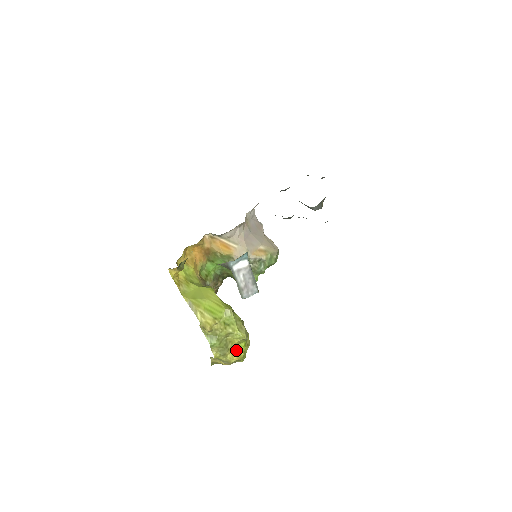
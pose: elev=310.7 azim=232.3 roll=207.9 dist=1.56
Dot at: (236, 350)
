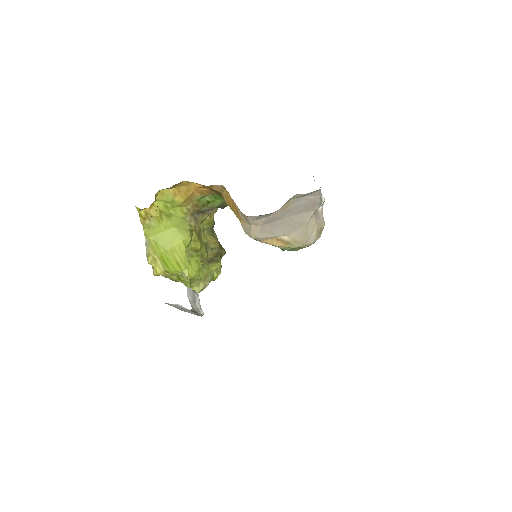
Dot at: occluded
